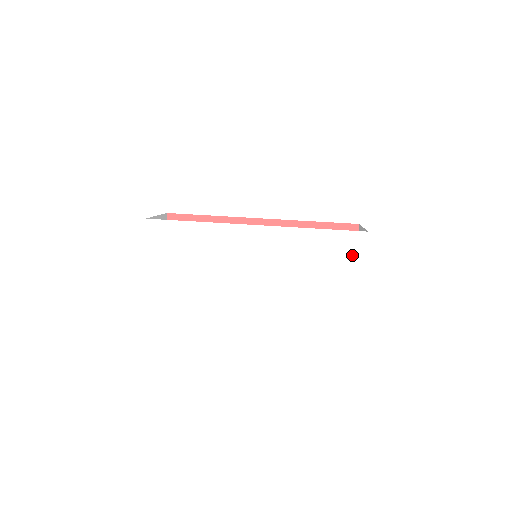
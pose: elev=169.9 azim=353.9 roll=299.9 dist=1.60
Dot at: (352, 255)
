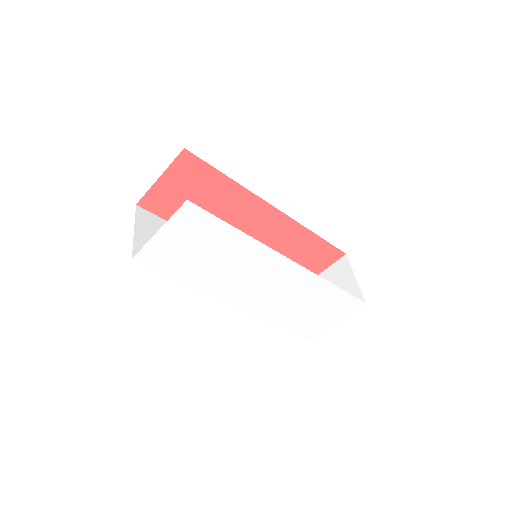
Dot at: (340, 311)
